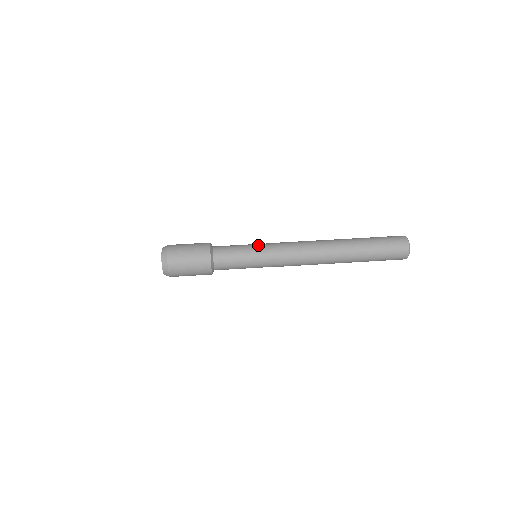
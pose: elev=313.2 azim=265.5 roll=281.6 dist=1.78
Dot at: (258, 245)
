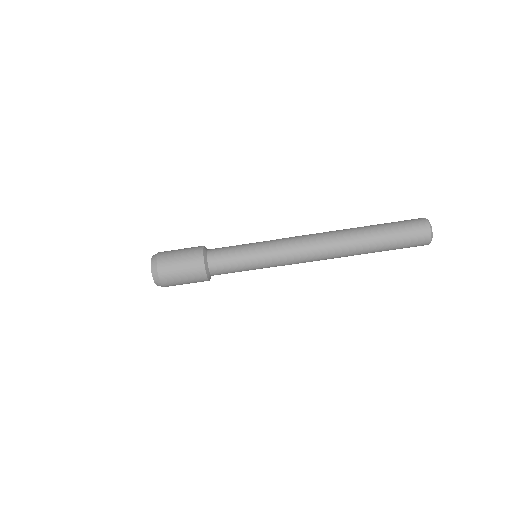
Dot at: (260, 266)
